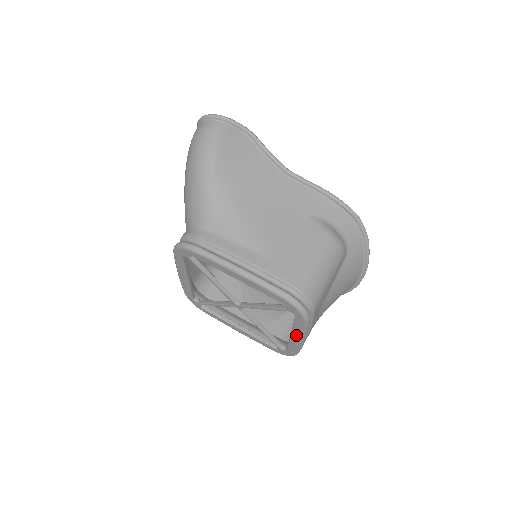
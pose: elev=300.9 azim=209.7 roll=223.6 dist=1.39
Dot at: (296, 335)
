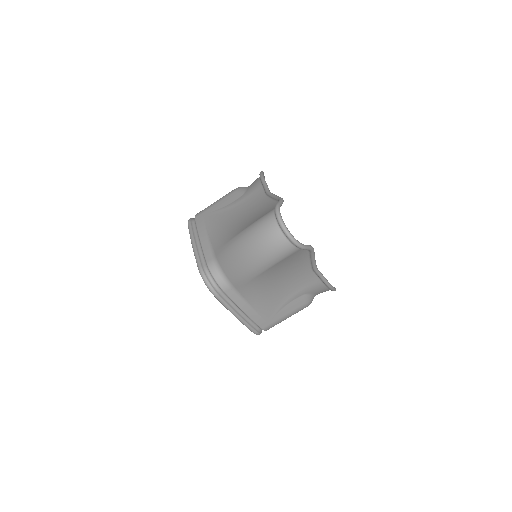
Dot at: occluded
